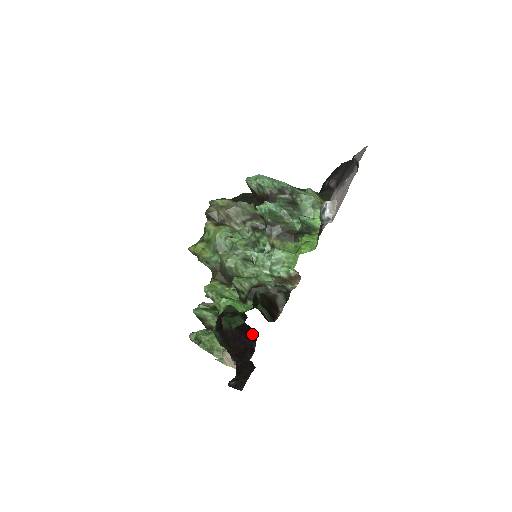
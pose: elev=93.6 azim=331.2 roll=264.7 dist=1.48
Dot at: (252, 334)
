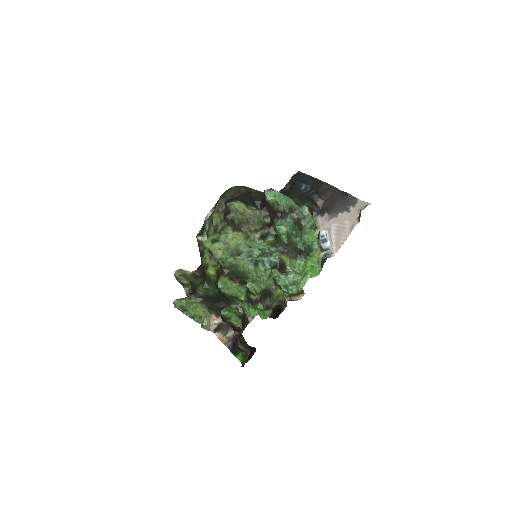
Dot at: occluded
